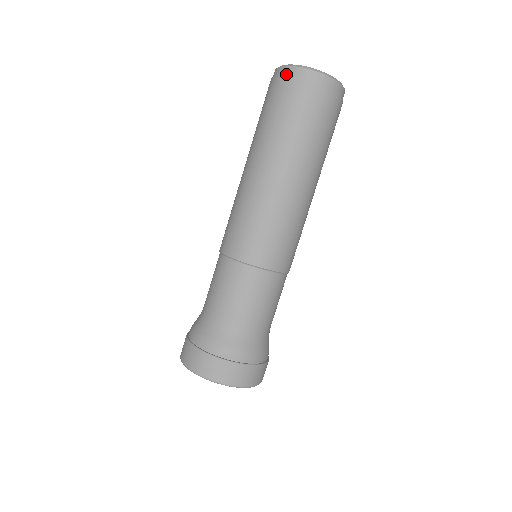
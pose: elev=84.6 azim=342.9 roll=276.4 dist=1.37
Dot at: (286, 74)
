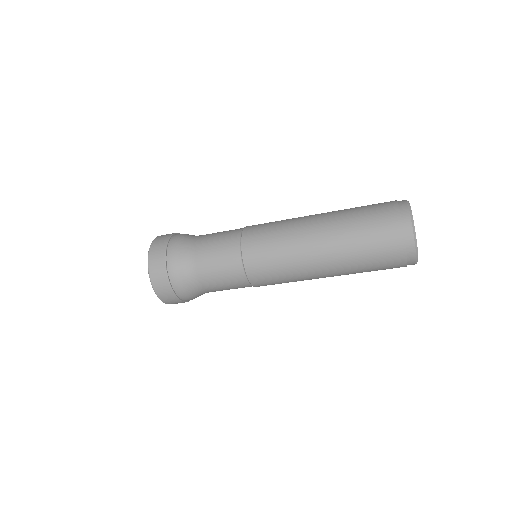
Dot at: (406, 235)
